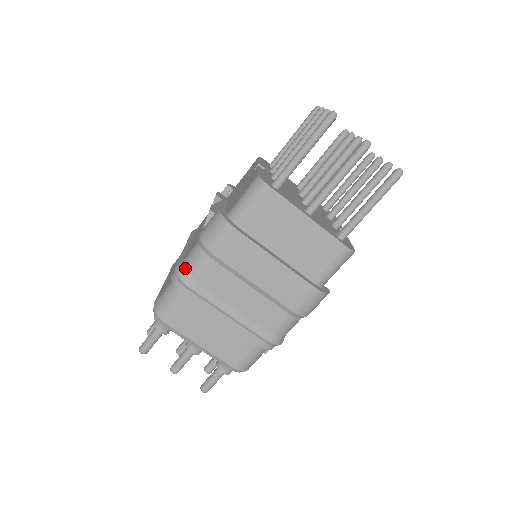
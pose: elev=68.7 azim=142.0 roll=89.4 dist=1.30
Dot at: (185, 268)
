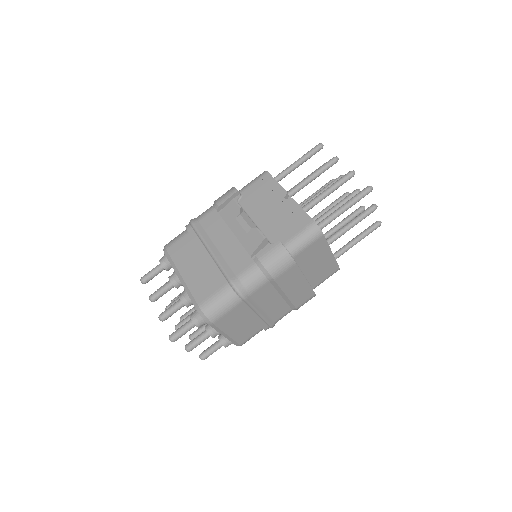
Dot at: (244, 285)
